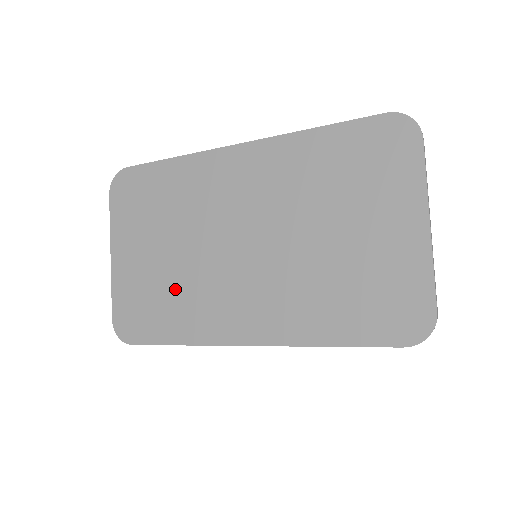
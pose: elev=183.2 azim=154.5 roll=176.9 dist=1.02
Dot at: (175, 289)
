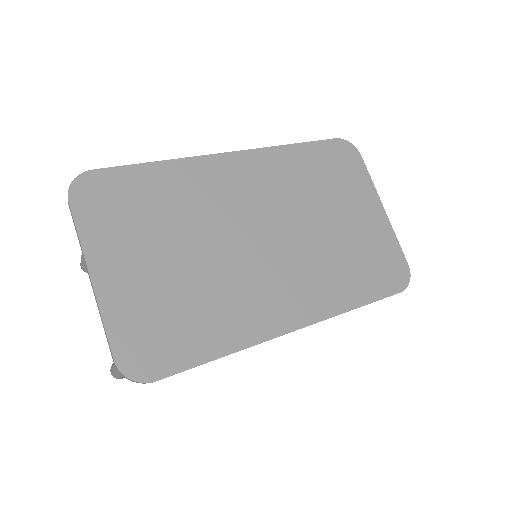
Dot at: (201, 296)
